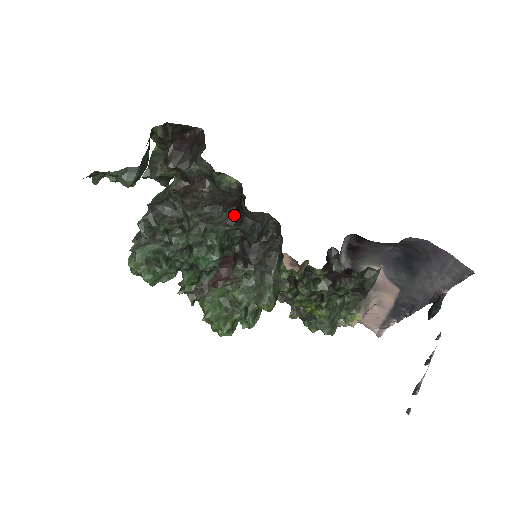
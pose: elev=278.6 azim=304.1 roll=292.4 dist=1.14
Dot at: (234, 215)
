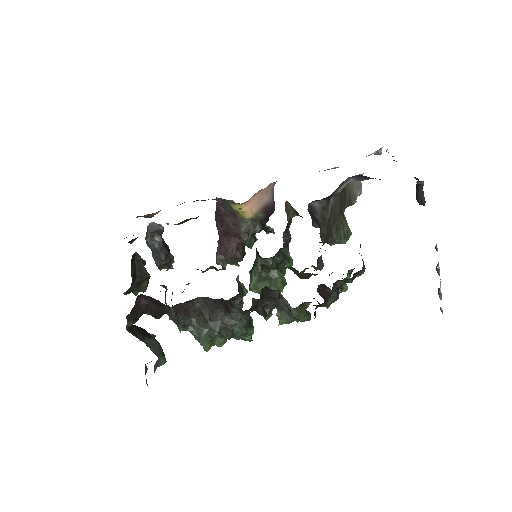
Dot at: (233, 308)
